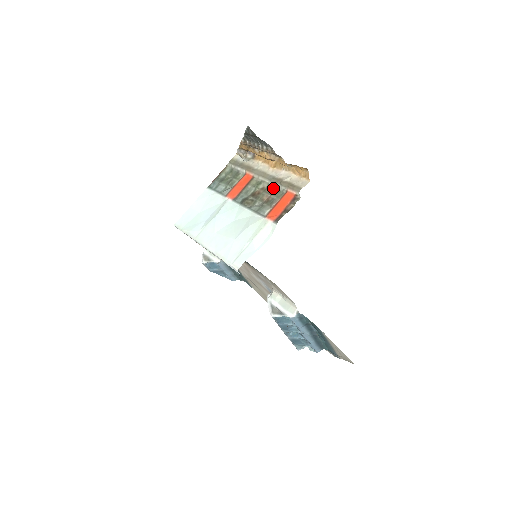
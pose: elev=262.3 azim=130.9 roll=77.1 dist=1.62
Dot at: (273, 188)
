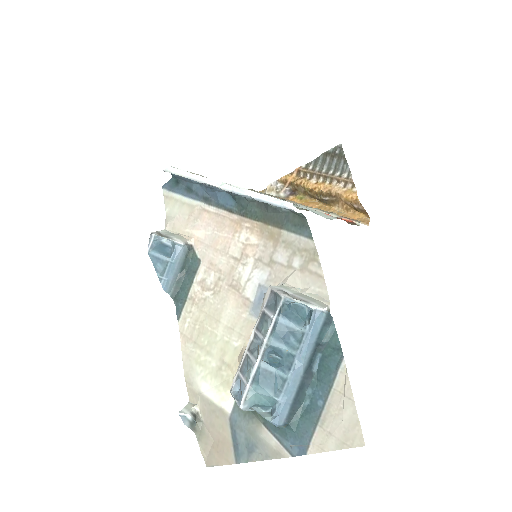
Dot at: occluded
